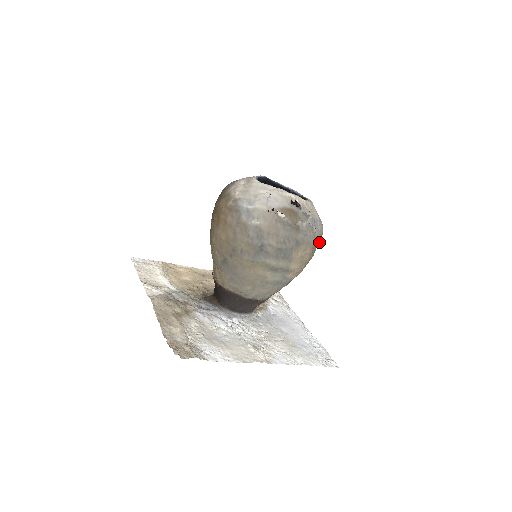
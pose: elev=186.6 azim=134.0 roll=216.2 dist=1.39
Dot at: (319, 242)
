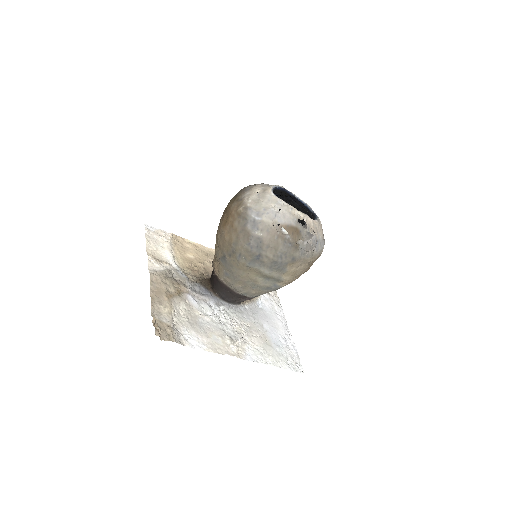
Dot at: occluded
